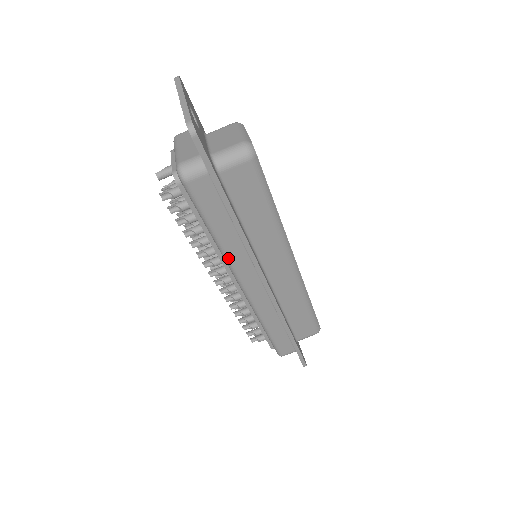
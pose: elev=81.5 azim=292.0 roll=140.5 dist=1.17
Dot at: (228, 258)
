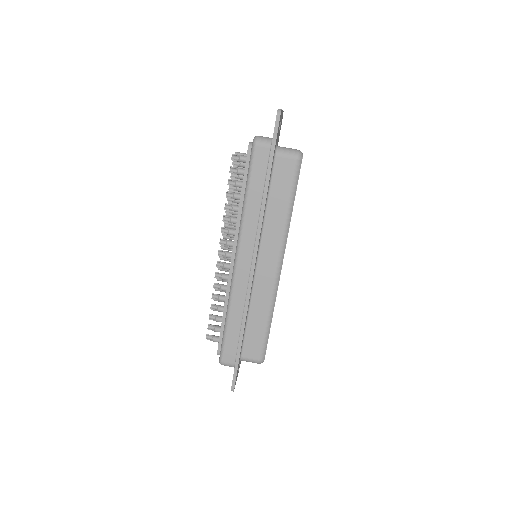
Dot at: (243, 222)
